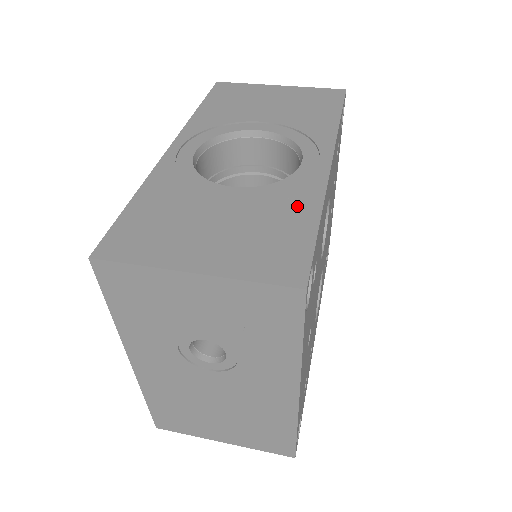
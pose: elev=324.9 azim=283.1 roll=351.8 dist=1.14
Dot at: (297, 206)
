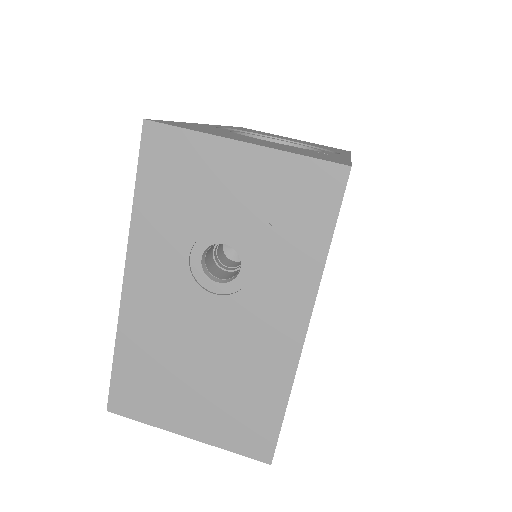
Dot at: (329, 155)
